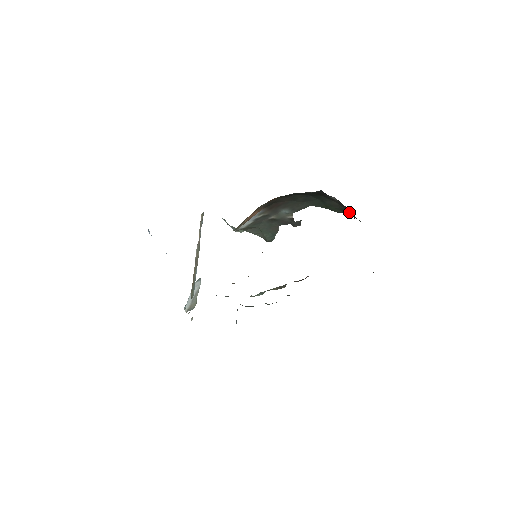
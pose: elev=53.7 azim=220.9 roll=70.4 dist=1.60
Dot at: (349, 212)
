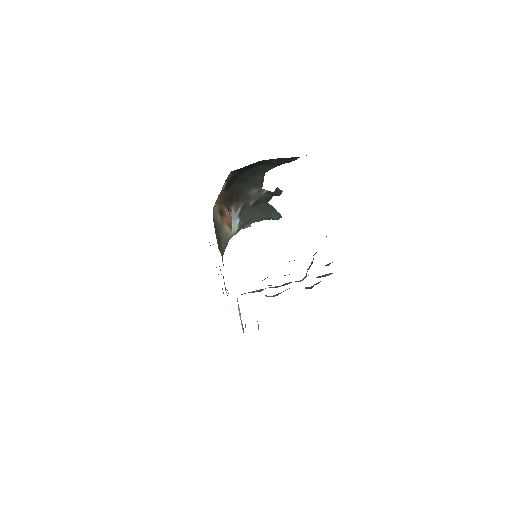
Dot at: (297, 157)
